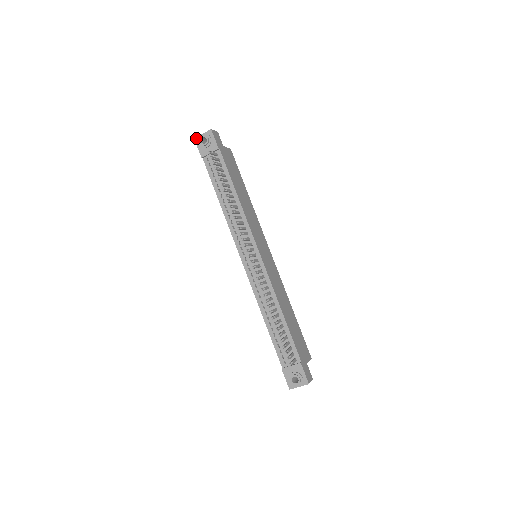
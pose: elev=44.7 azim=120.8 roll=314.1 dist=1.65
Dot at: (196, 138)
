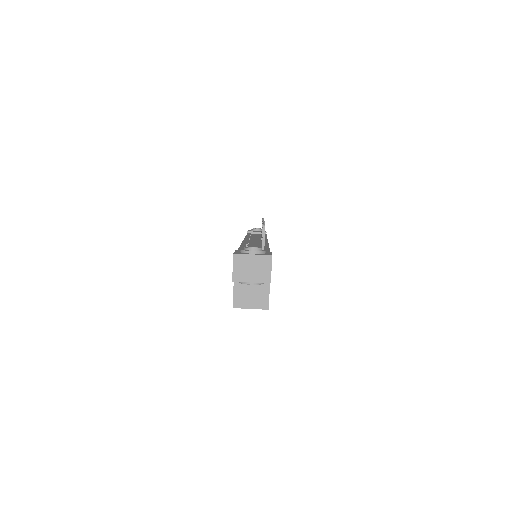
Dot at: (250, 230)
